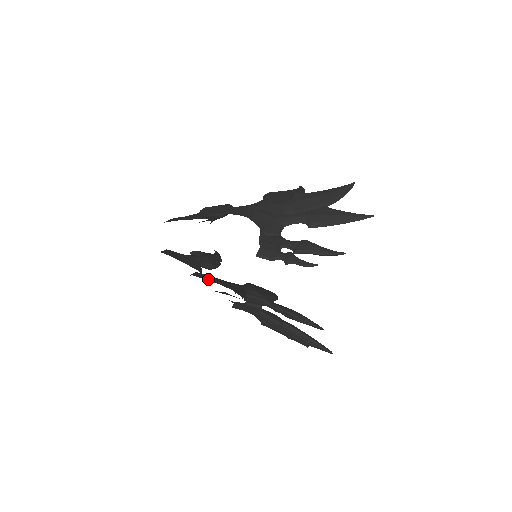
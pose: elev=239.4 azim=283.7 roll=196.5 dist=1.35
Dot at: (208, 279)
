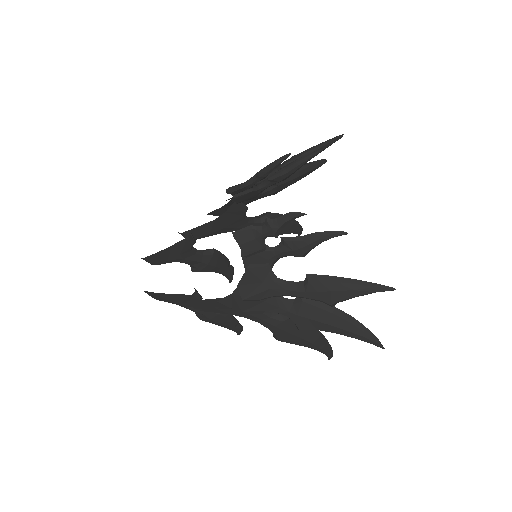
Dot at: occluded
